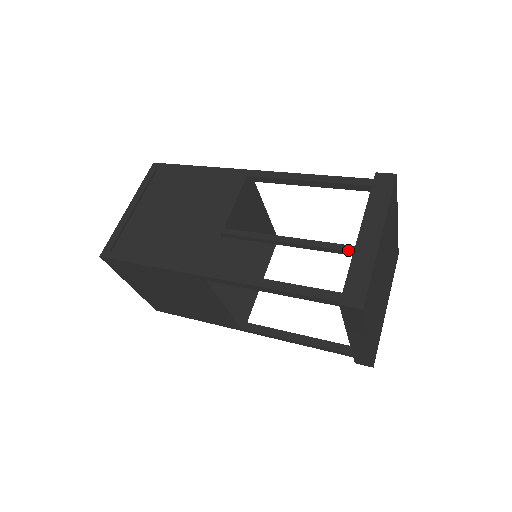
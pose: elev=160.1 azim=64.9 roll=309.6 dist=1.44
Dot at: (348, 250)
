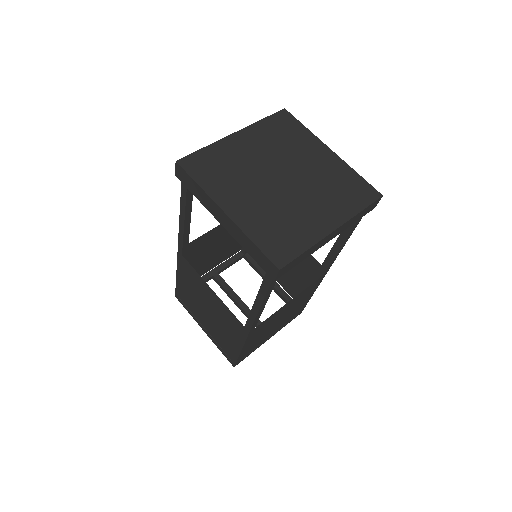
Dot at: occluded
